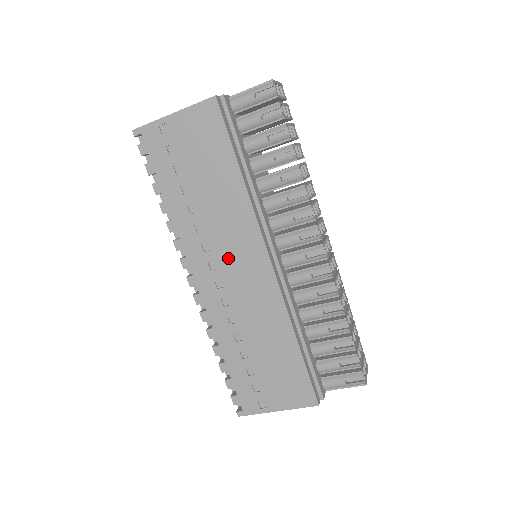
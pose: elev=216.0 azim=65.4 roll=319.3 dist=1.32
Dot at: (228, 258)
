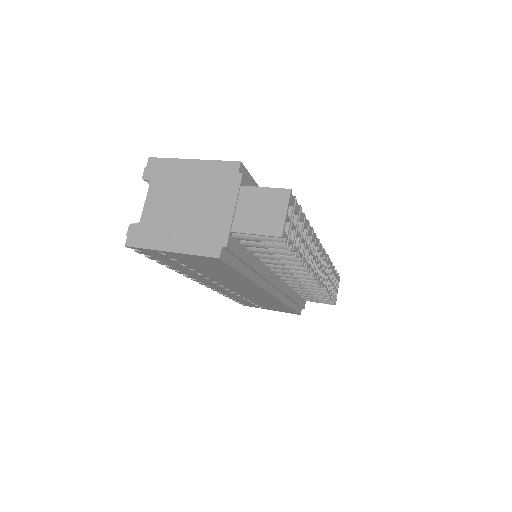
Dot at: (235, 287)
